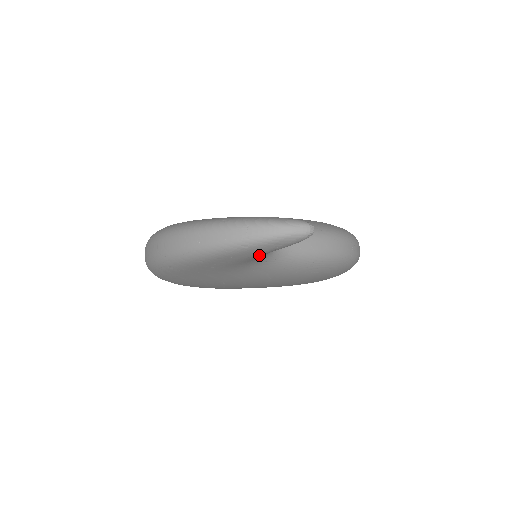
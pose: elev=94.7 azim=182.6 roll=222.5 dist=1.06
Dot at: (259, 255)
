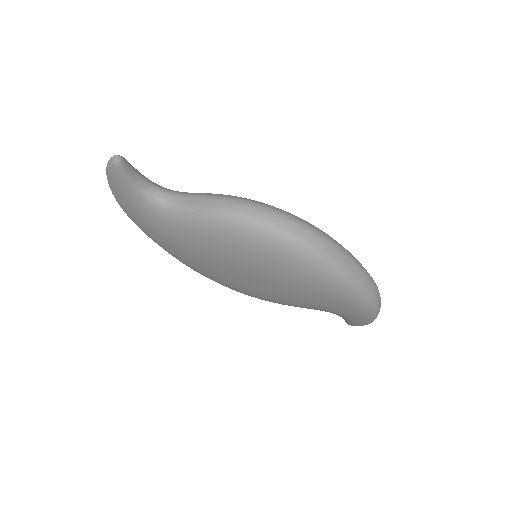
Dot at: (125, 192)
